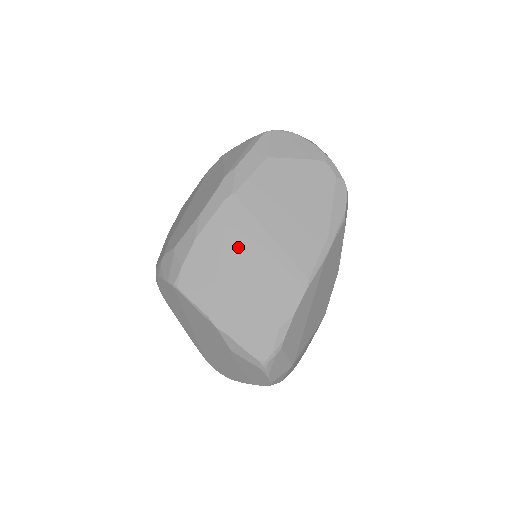
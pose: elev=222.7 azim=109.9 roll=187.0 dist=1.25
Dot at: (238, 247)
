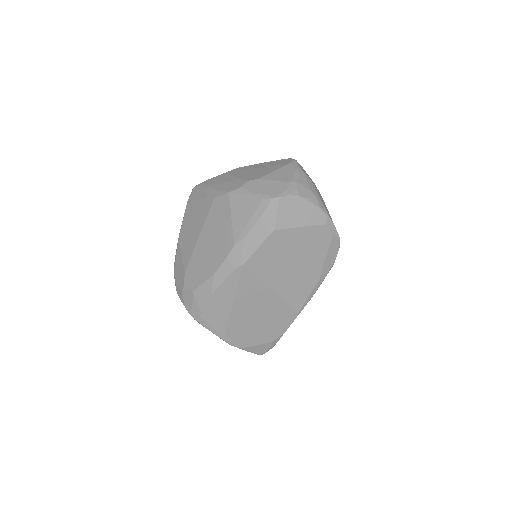
Dot at: (246, 300)
